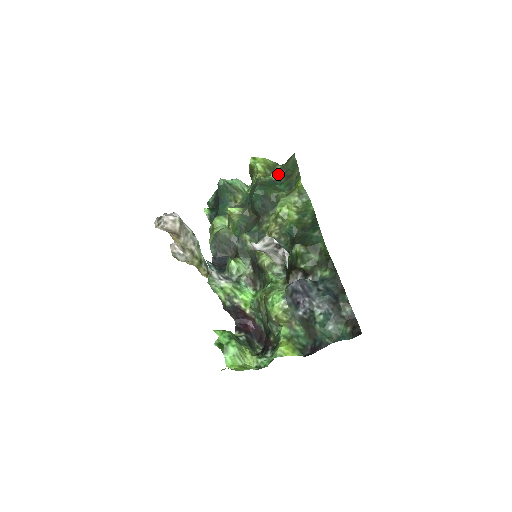
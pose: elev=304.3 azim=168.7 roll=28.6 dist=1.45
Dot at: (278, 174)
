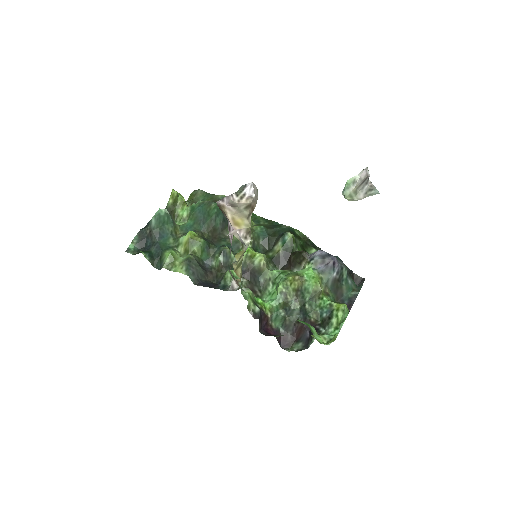
Dot at: occluded
